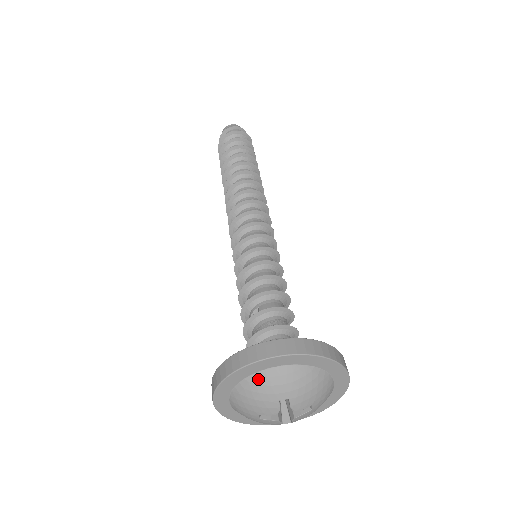
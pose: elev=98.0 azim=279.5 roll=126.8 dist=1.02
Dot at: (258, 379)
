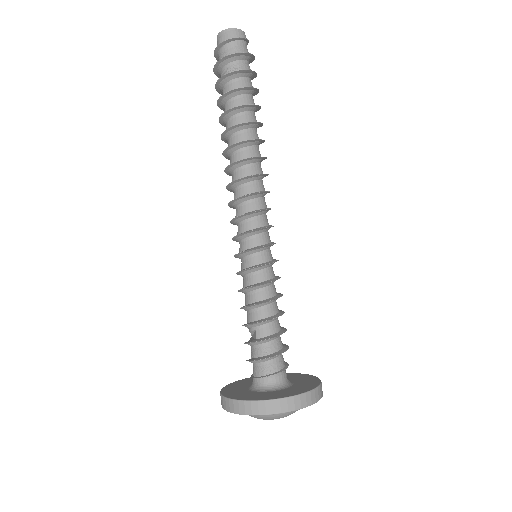
Dot at: occluded
